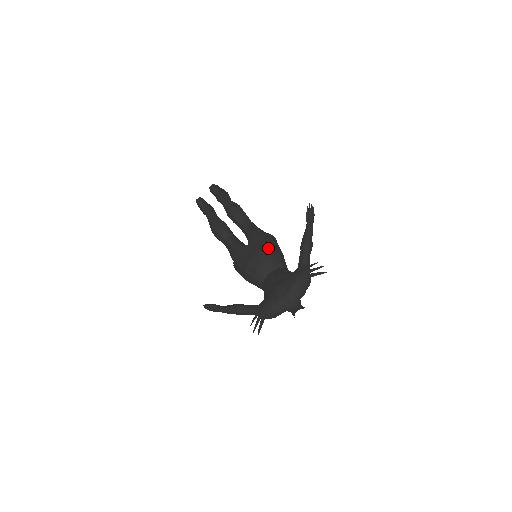
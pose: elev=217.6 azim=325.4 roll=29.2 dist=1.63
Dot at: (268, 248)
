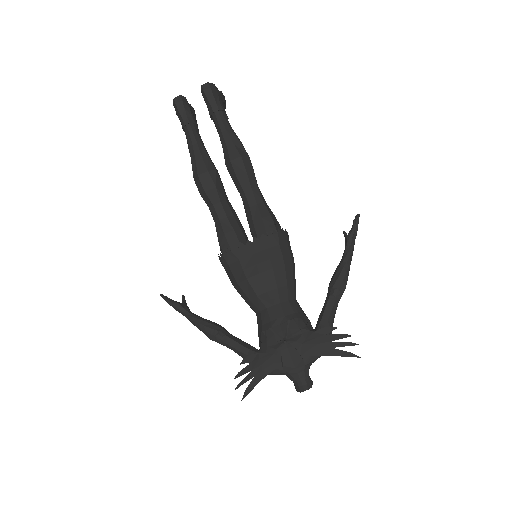
Dot at: (282, 266)
